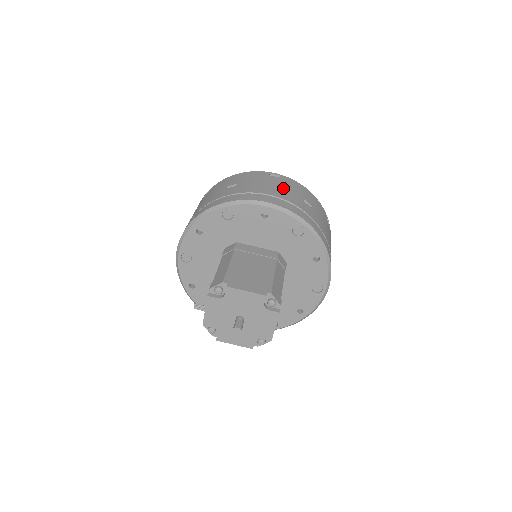
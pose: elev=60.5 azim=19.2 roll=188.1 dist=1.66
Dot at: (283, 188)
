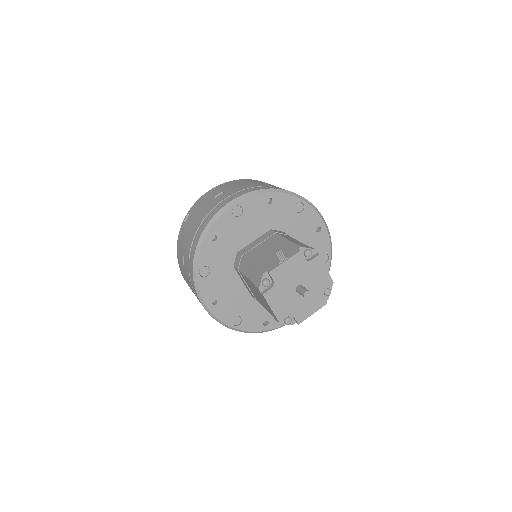
Dot at: occluded
